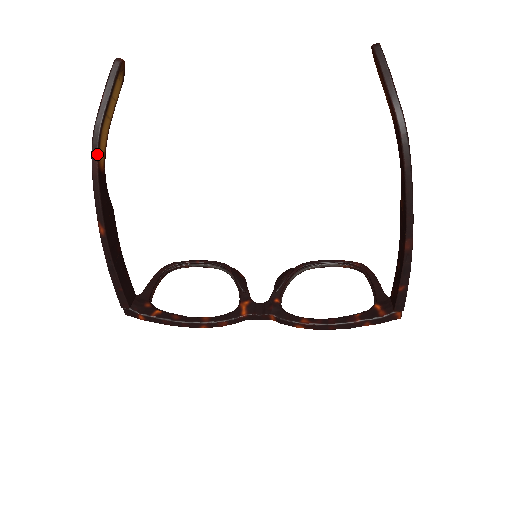
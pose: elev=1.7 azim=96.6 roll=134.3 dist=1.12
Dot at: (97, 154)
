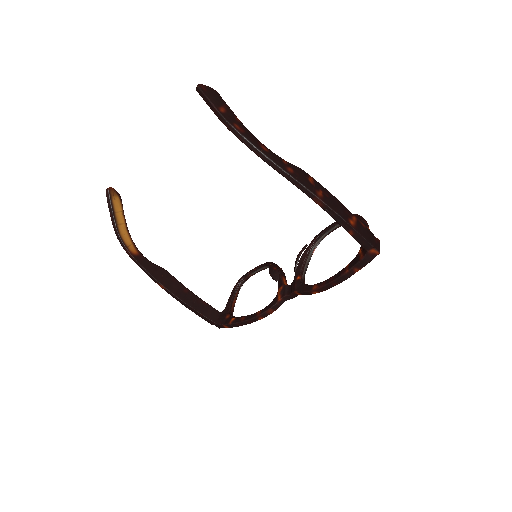
Dot at: (126, 249)
